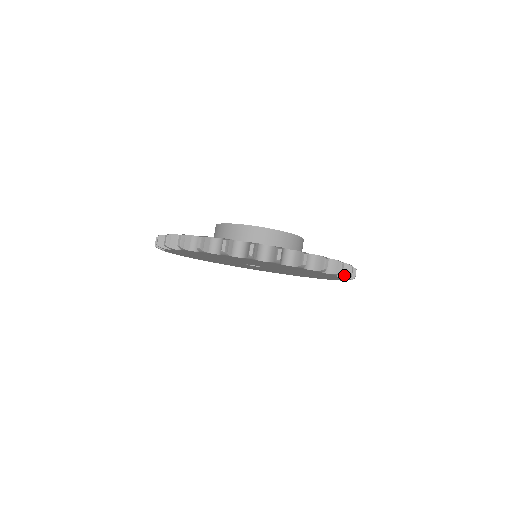
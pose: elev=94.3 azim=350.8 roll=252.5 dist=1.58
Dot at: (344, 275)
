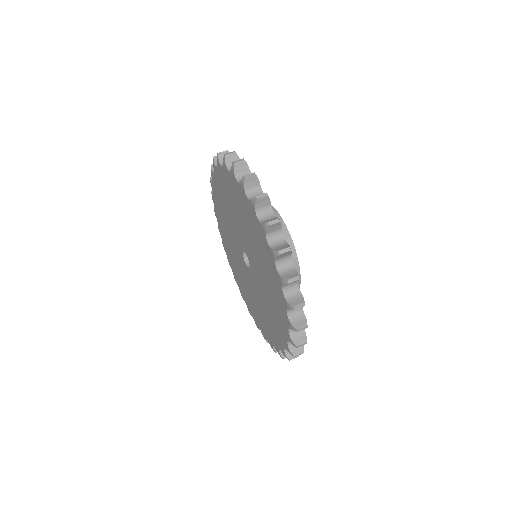
Dot at: (290, 301)
